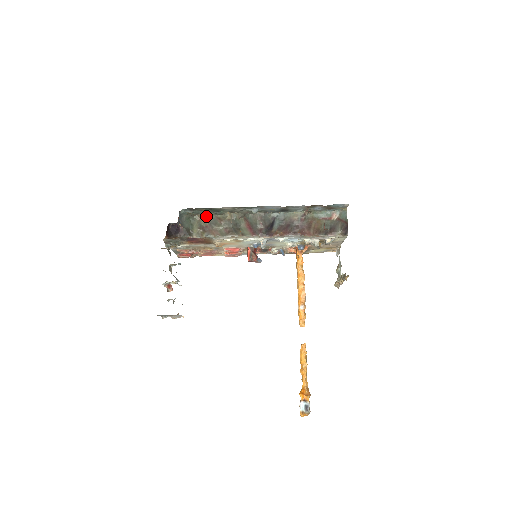
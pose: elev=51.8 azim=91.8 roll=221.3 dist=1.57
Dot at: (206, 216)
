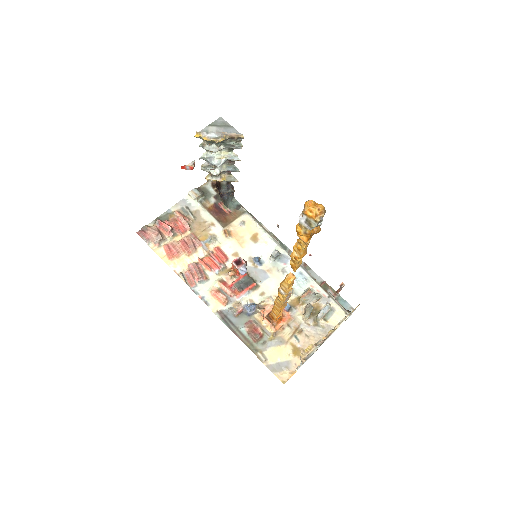
Dot at: occluded
